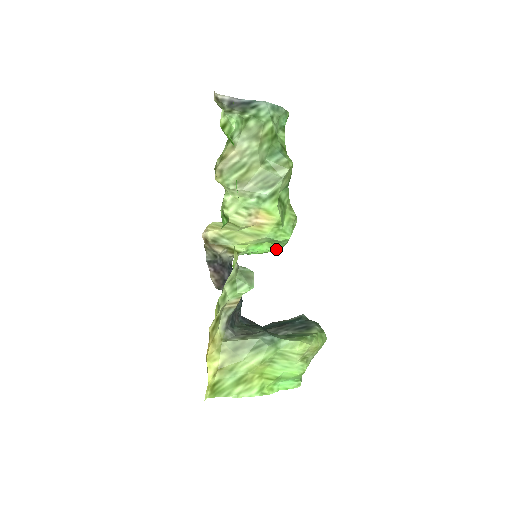
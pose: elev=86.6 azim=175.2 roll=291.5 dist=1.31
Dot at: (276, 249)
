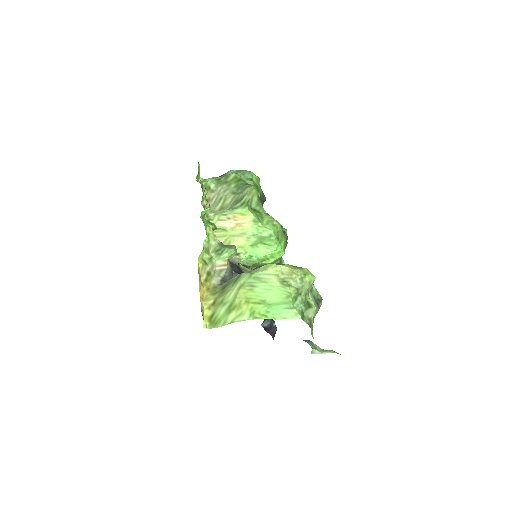
Dot at: (273, 250)
